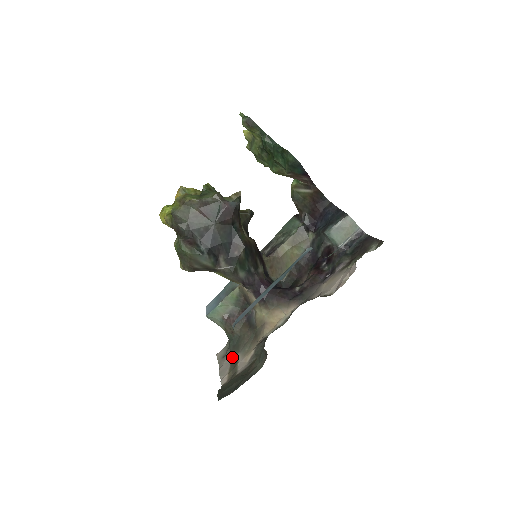
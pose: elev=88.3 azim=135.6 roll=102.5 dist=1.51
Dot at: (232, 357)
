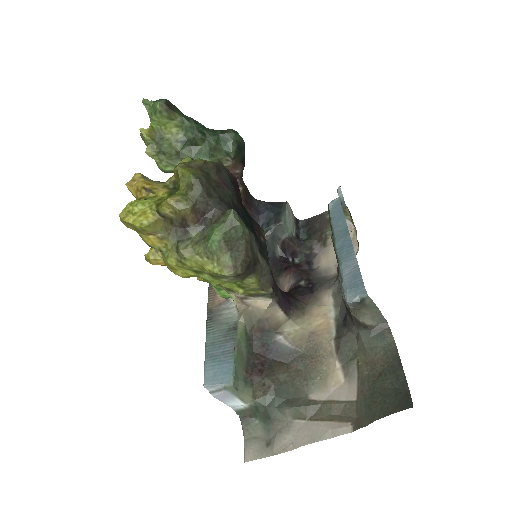
Dot at: (304, 410)
